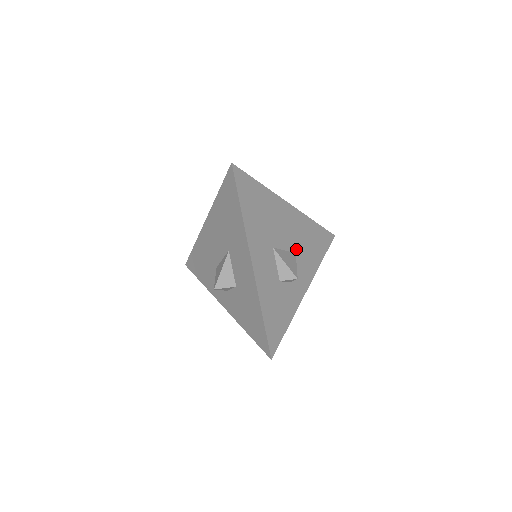
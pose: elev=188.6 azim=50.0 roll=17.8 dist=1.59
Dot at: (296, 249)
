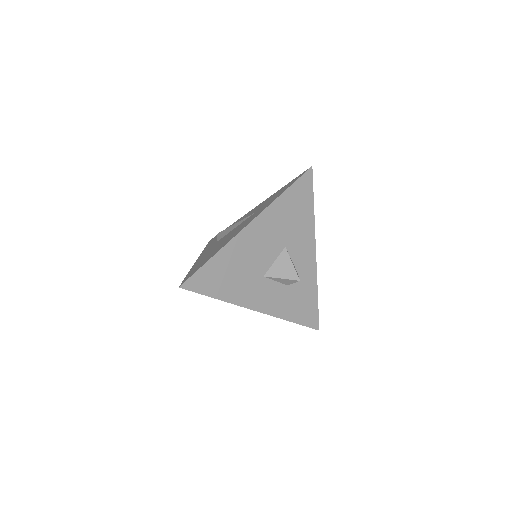
Dot at: (283, 243)
